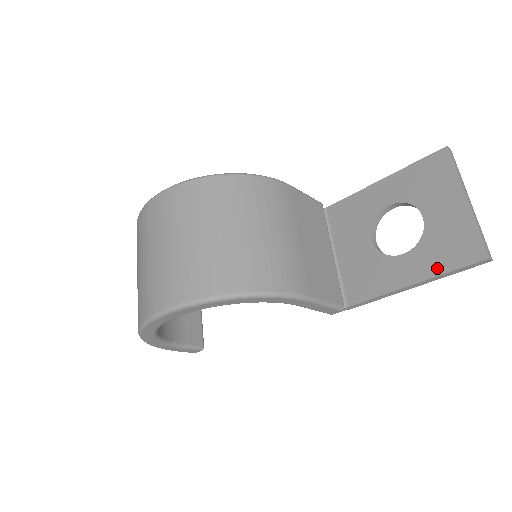
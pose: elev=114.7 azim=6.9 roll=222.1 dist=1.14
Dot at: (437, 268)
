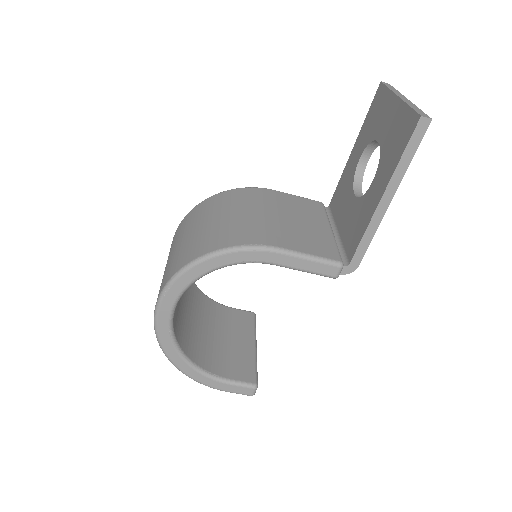
Dot at: (393, 165)
